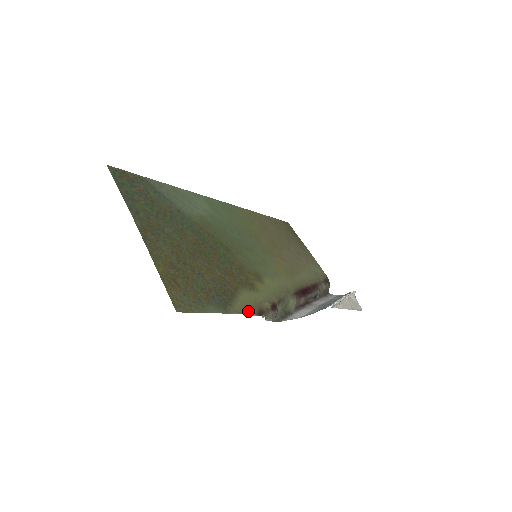
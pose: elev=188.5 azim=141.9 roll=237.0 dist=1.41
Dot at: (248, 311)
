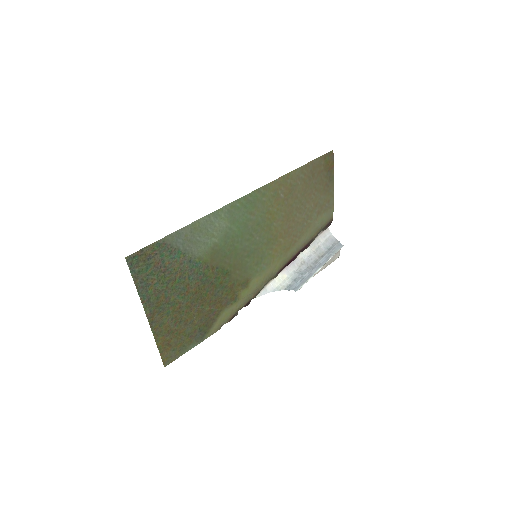
Dot at: (222, 325)
